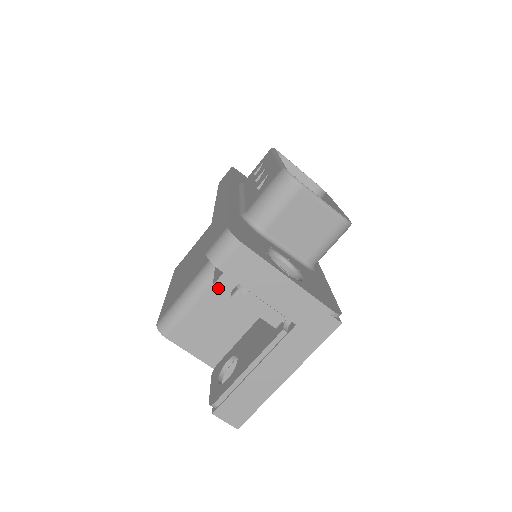
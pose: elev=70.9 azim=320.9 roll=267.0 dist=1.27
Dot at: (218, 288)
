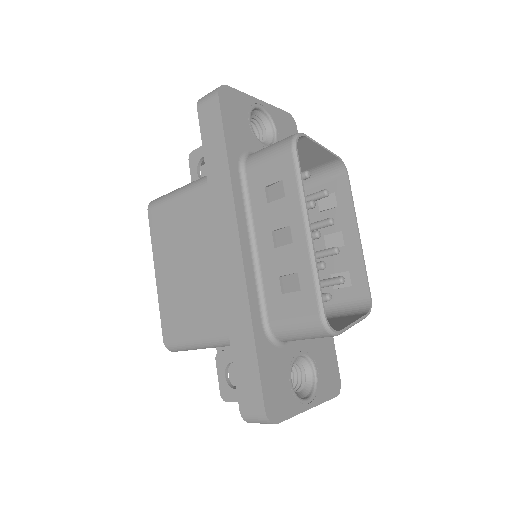
Dot at: occluded
